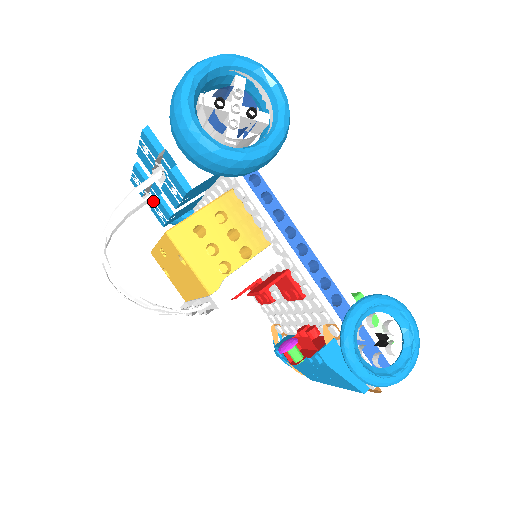
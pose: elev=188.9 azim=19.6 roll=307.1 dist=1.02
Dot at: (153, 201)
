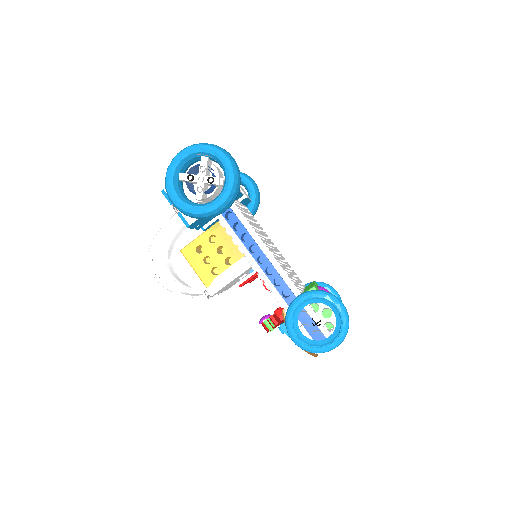
Dot at: occluded
